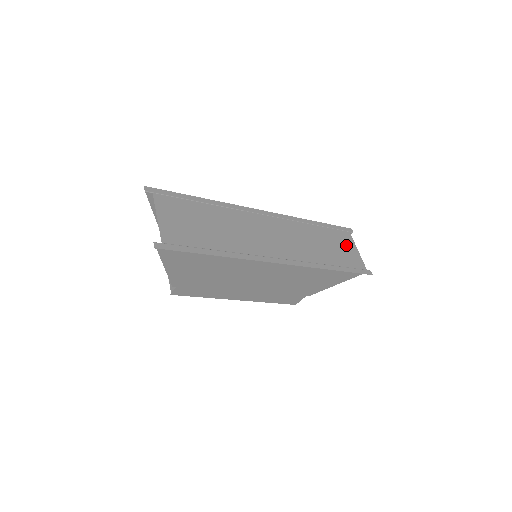
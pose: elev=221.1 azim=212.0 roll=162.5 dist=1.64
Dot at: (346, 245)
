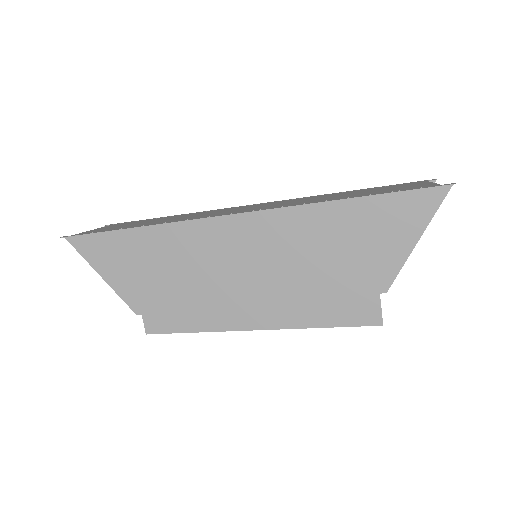
Dot at: (404, 186)
